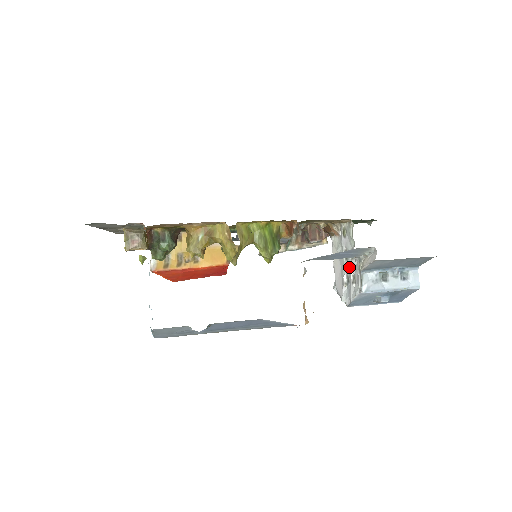
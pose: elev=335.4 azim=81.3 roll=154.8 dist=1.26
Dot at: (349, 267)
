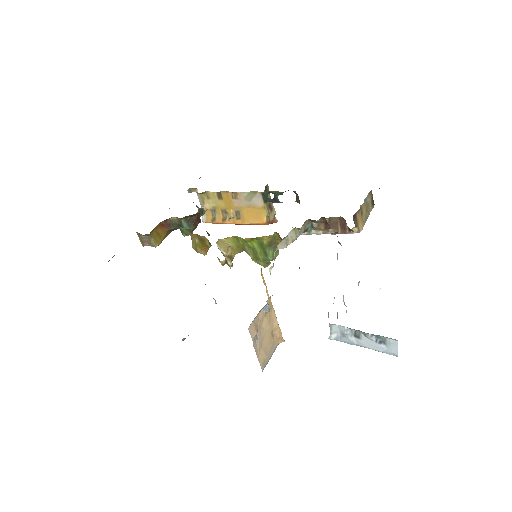
Dot at: occluded
